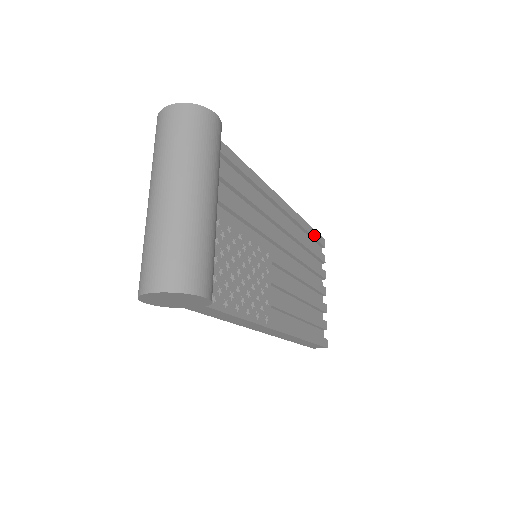
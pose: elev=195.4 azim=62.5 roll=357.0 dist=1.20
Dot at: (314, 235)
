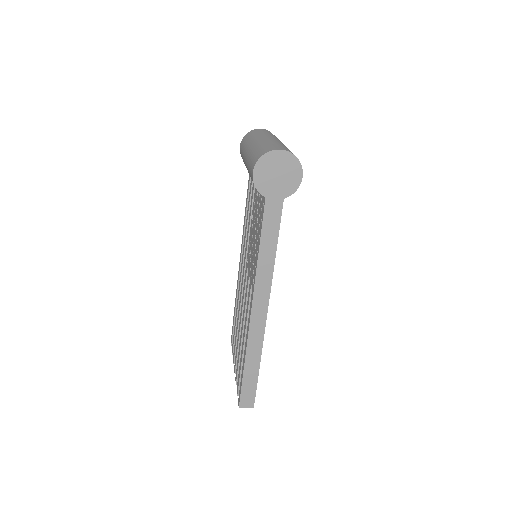
Dot at: occluded
